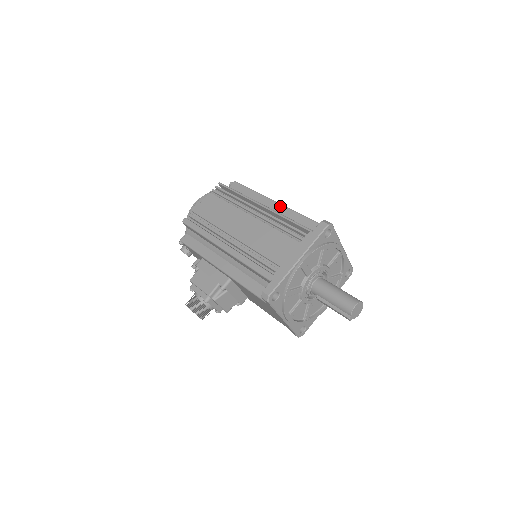
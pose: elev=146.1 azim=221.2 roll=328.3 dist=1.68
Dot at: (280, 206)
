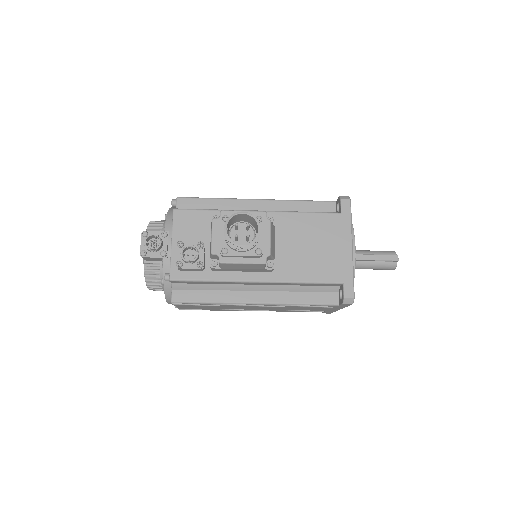
Dot at: occluded
